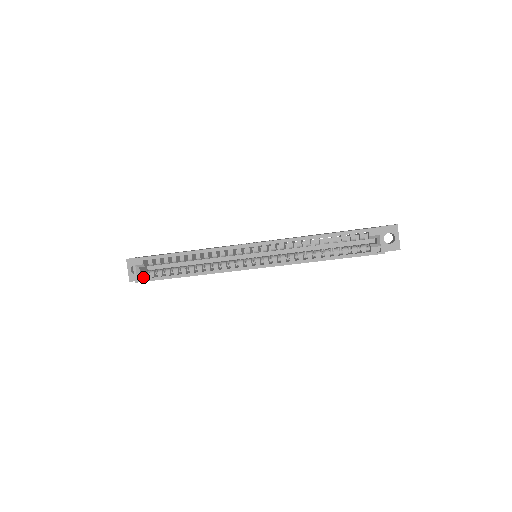
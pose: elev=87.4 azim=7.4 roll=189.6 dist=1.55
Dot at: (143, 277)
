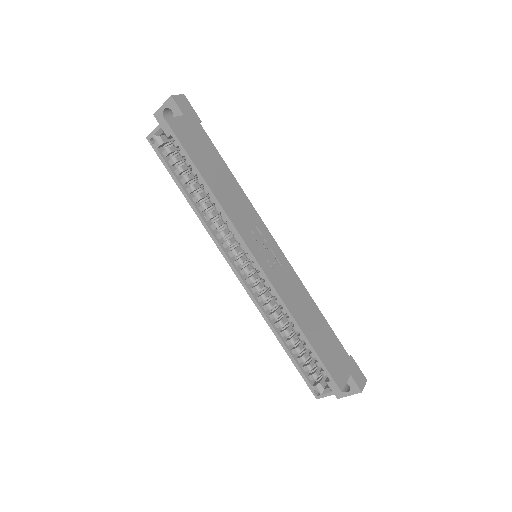
Dot at: (156, 144)
